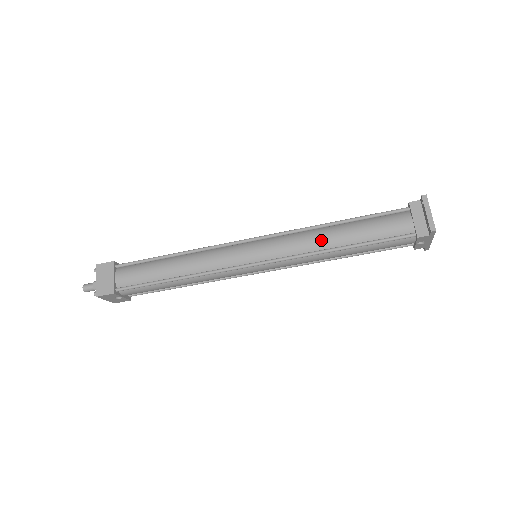
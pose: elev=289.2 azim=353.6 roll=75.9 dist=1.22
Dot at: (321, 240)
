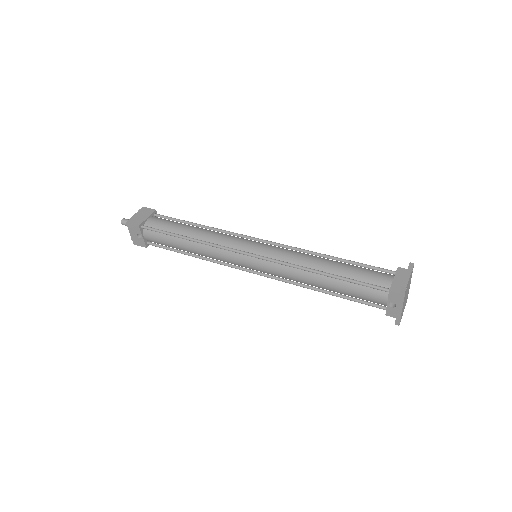
Dot at: (311, 261)
